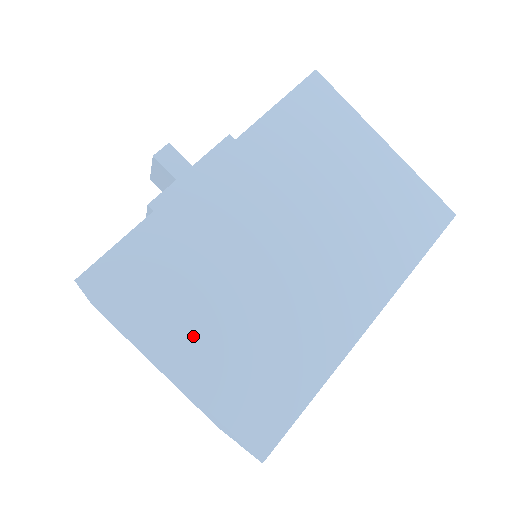
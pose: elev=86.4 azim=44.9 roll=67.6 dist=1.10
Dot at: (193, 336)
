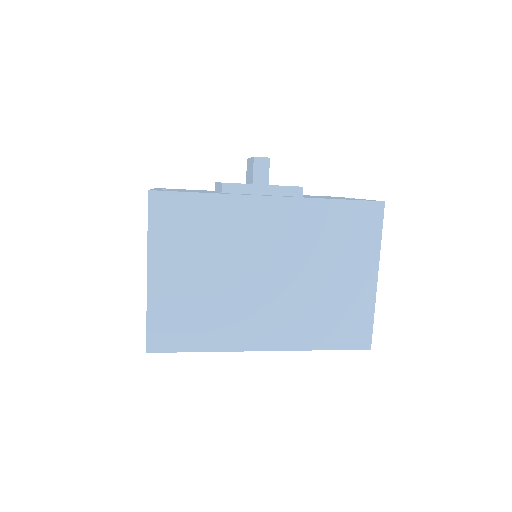
Dot at: (174, 269)
